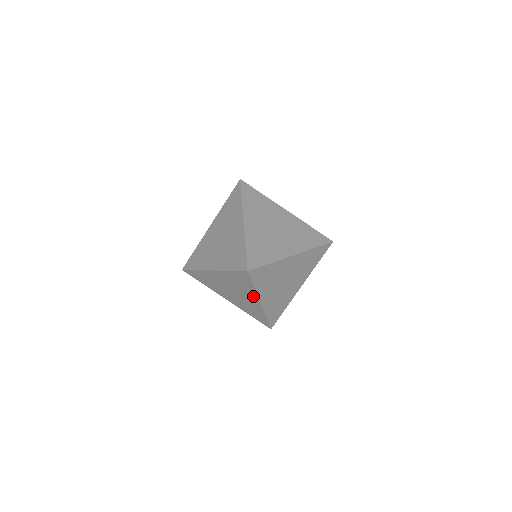
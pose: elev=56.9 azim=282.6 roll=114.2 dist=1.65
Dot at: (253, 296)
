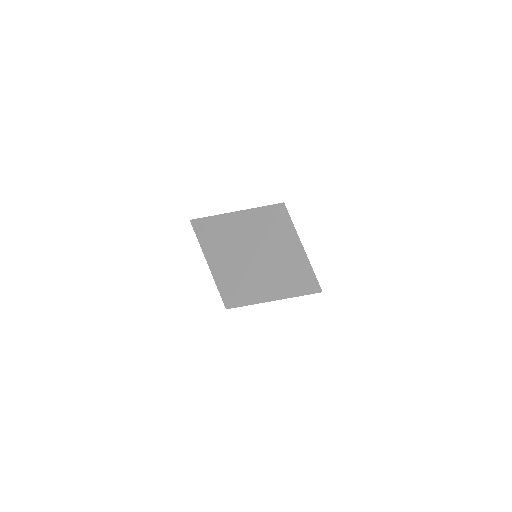
Dot at: (255, 244)
